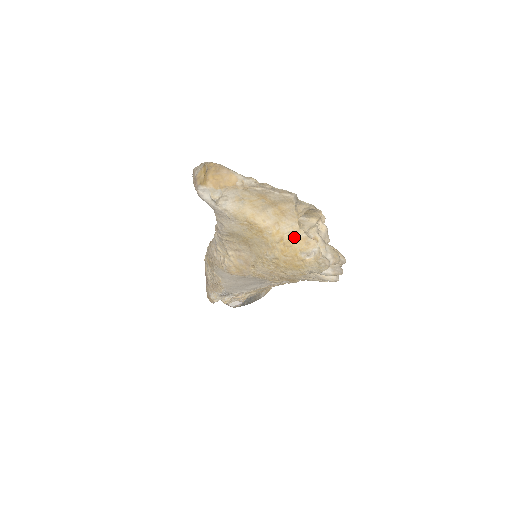
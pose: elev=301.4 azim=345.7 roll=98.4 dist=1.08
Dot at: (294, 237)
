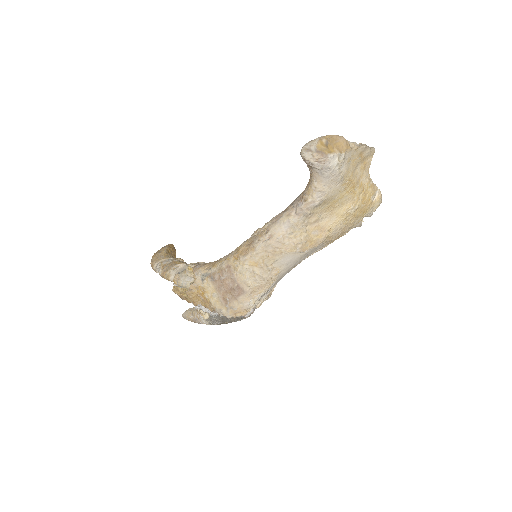
Dot at: (369, 185)
